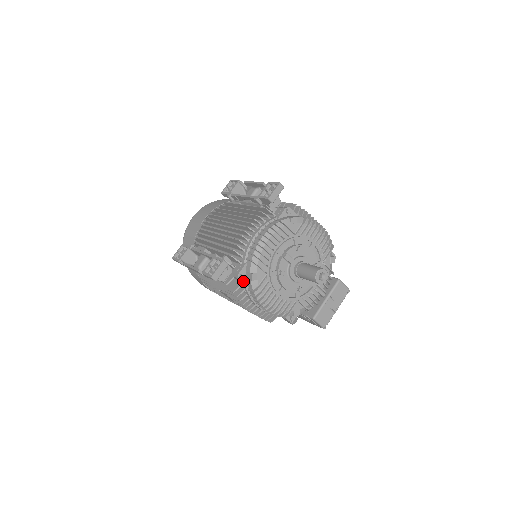
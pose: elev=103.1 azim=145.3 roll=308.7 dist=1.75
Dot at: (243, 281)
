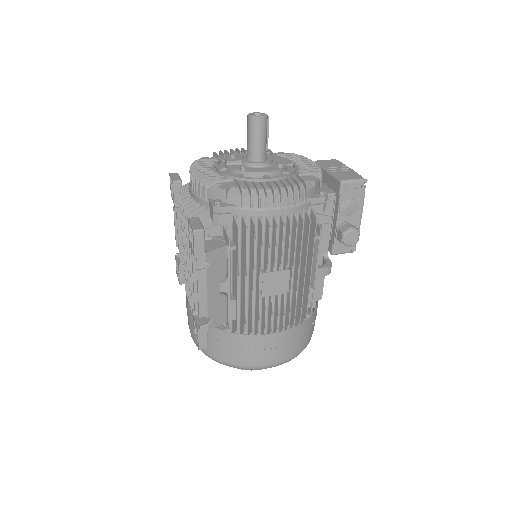
Dot at: (226, 206)
